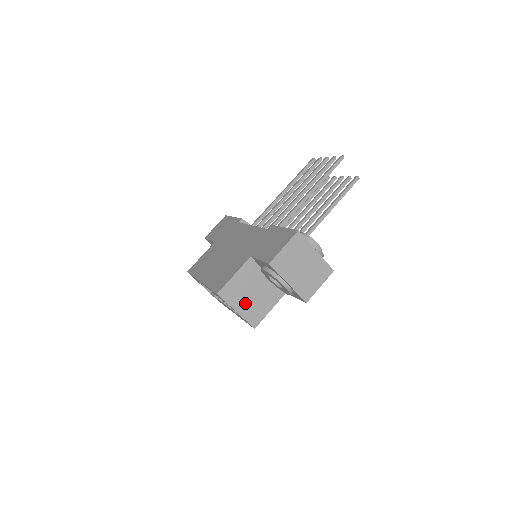
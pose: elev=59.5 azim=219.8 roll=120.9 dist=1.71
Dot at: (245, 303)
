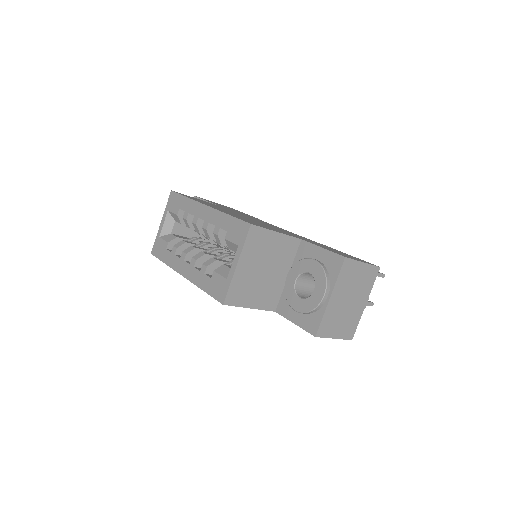
Dot at: (250, 269)
